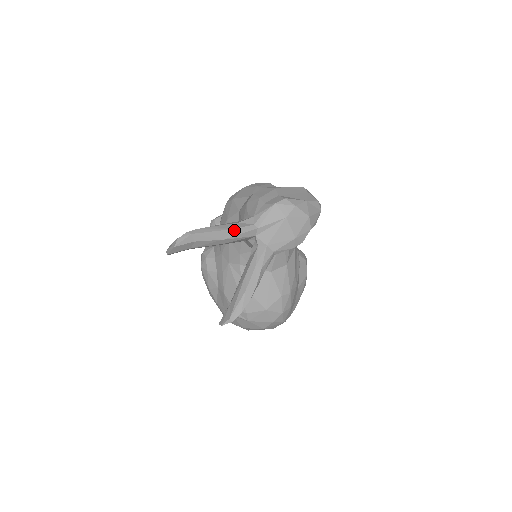
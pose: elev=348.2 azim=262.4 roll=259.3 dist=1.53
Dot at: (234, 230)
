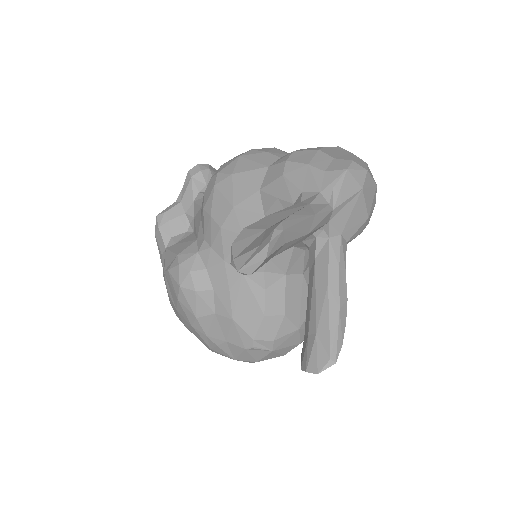
Dot at: (316, 216)
